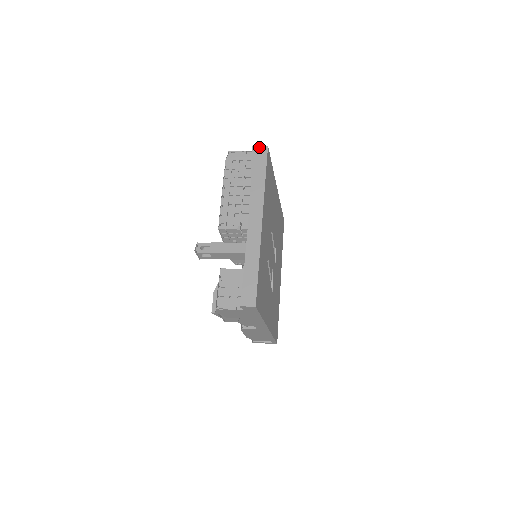
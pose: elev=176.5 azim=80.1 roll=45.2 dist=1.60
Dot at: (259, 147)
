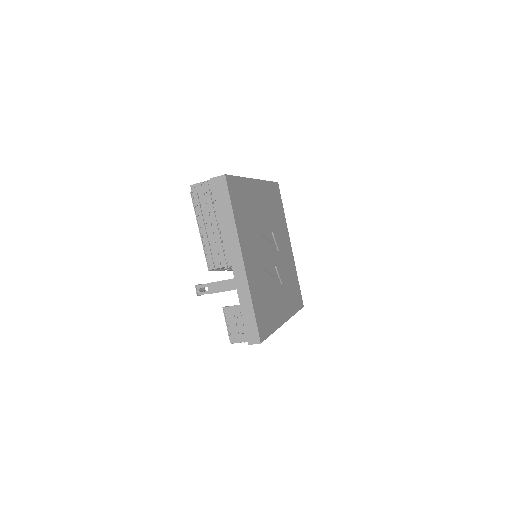
Dot at: (217, 178)
